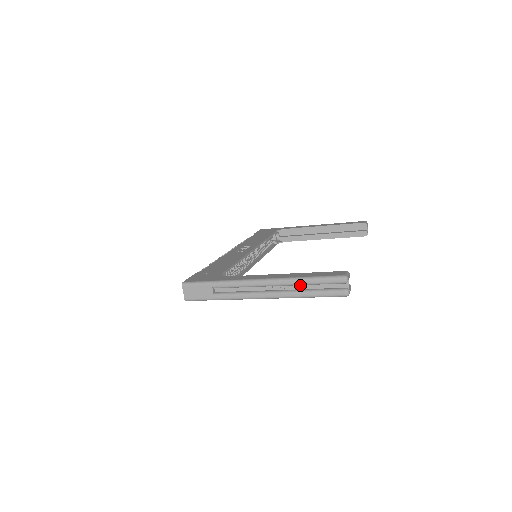
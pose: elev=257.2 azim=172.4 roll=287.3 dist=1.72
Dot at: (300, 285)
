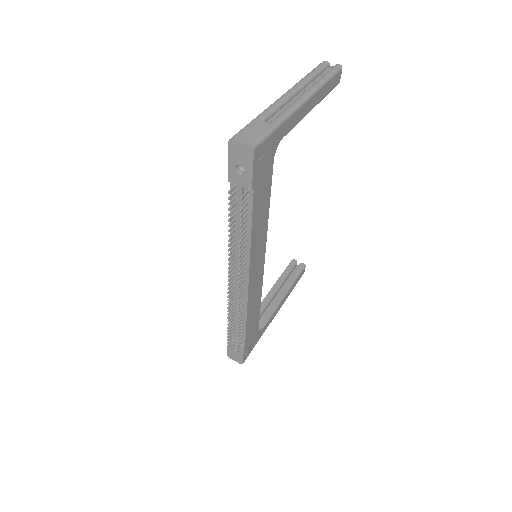
Dot at: (311, 83)
